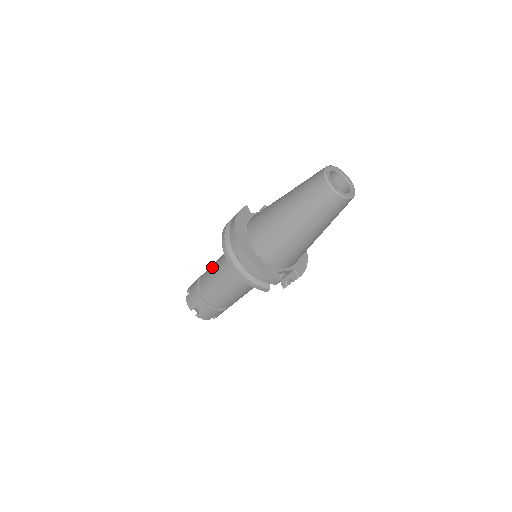
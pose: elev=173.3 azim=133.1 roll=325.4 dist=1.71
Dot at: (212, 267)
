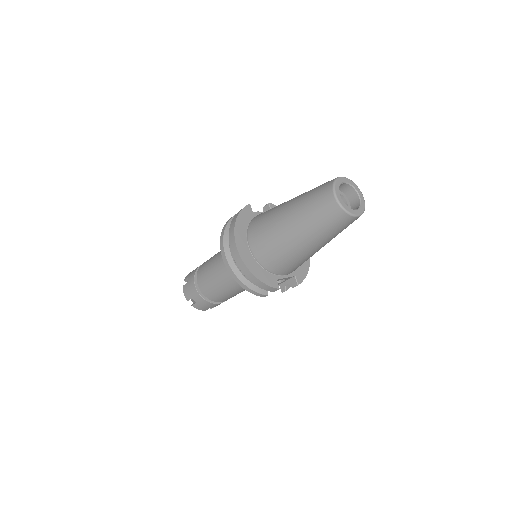
Dot at: (210, 261)
